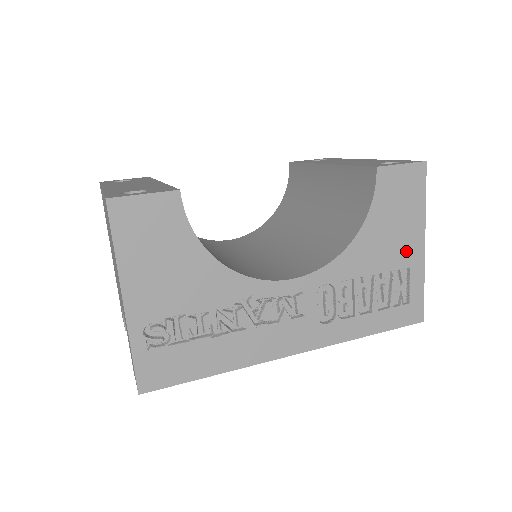
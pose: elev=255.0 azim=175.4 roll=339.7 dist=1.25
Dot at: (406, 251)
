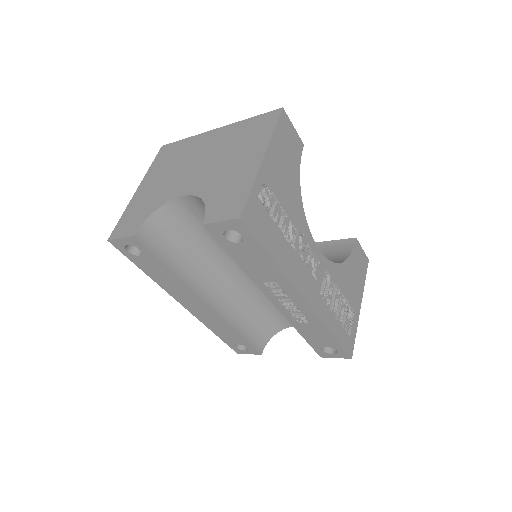
Dot at: (355, 299)
